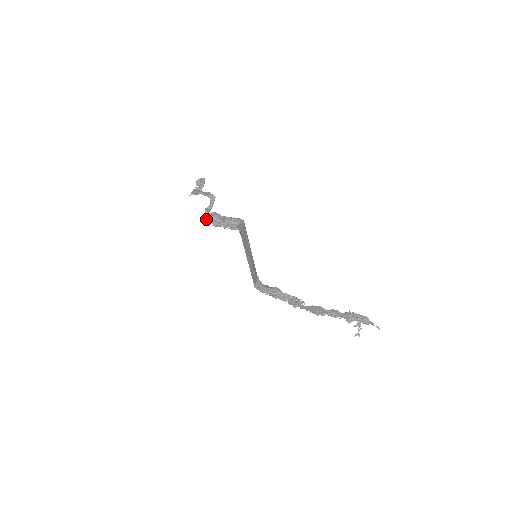
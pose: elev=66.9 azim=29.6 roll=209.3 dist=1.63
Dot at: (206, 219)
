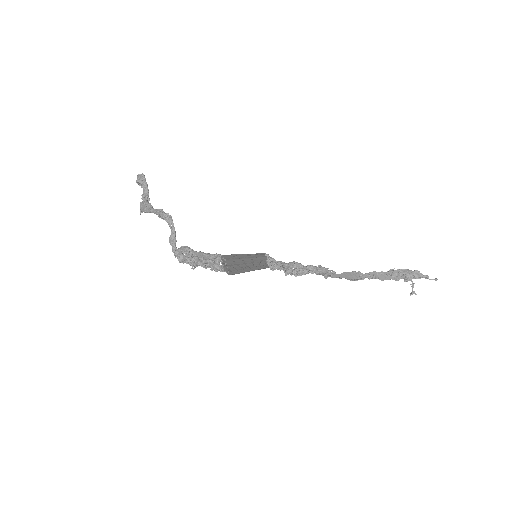
Dot at: (178, 260)
